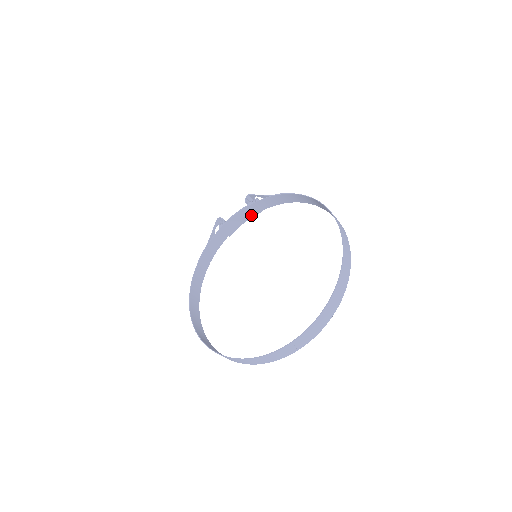
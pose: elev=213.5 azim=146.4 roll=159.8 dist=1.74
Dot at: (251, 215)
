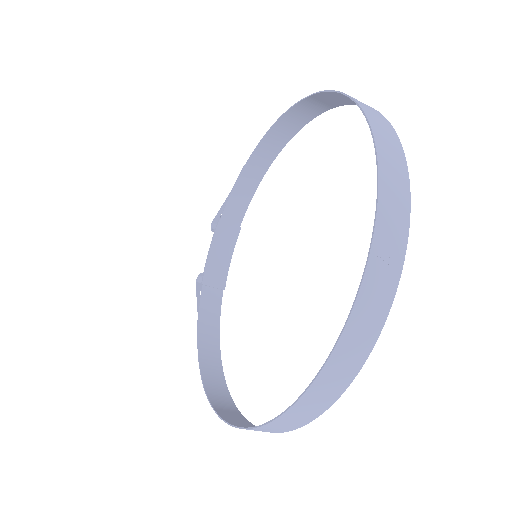
Dot at: (231, 242)
